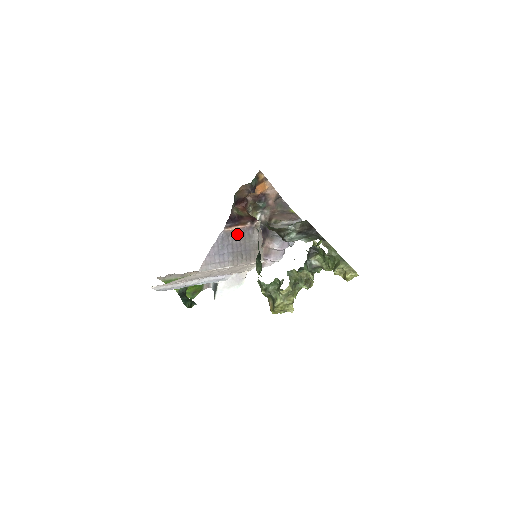
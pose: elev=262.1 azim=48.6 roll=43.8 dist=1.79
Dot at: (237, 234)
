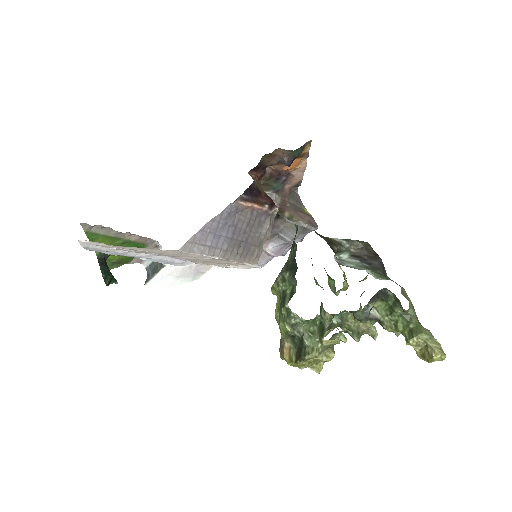
Dot at: (248, 215)
